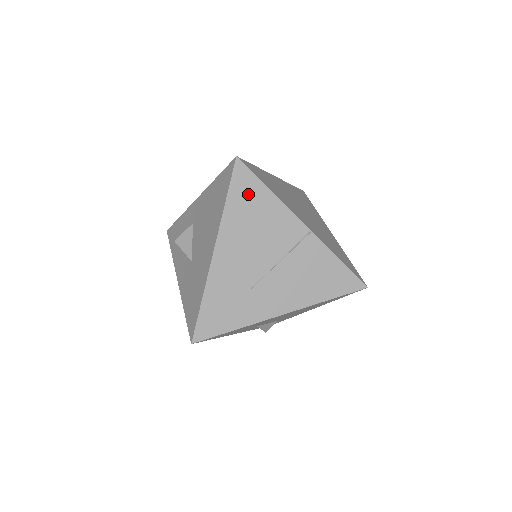
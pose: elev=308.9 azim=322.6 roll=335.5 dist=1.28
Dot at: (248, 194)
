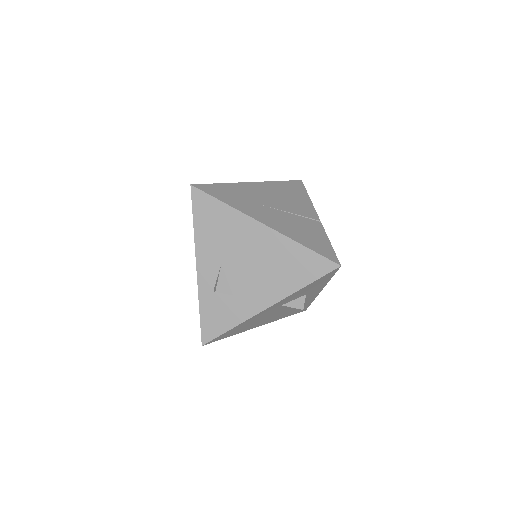
Dot at: (295, 189)
